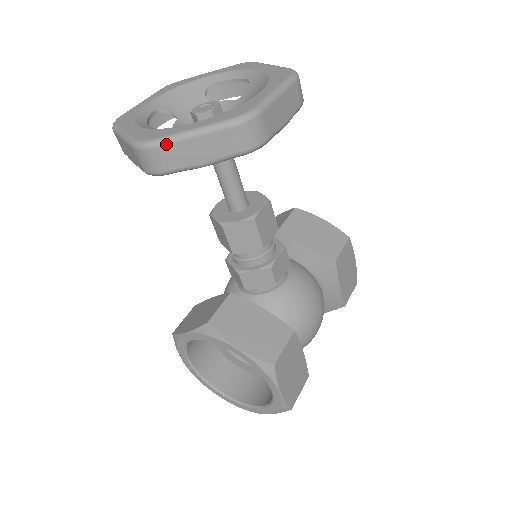
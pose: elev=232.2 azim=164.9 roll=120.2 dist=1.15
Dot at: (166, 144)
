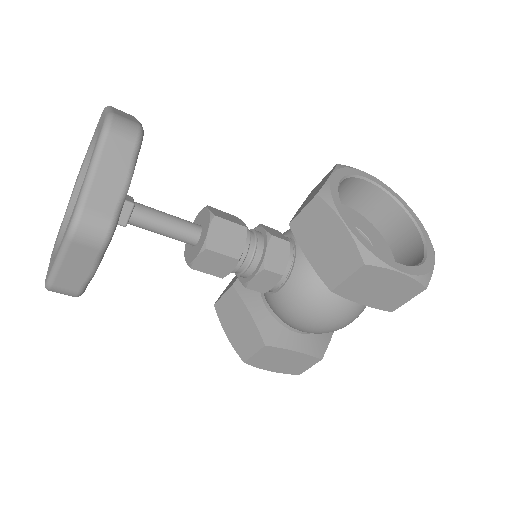
Dot at: occluded
